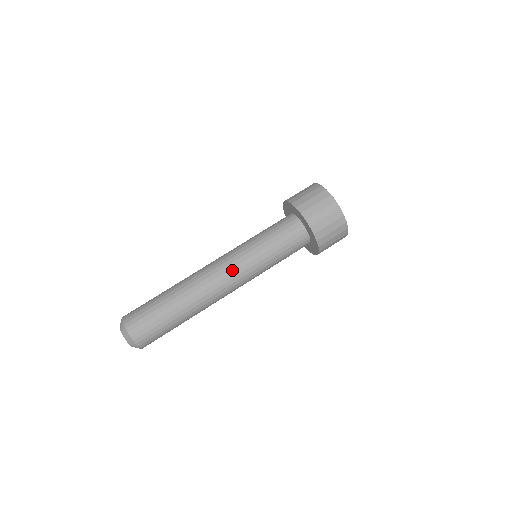
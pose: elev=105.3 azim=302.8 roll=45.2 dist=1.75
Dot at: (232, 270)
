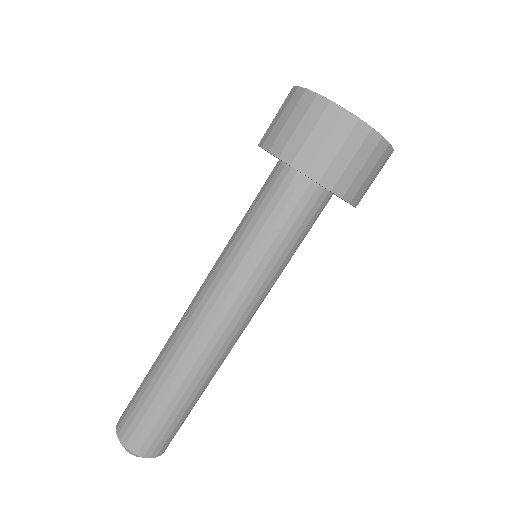
Dot at: (220, 301)
